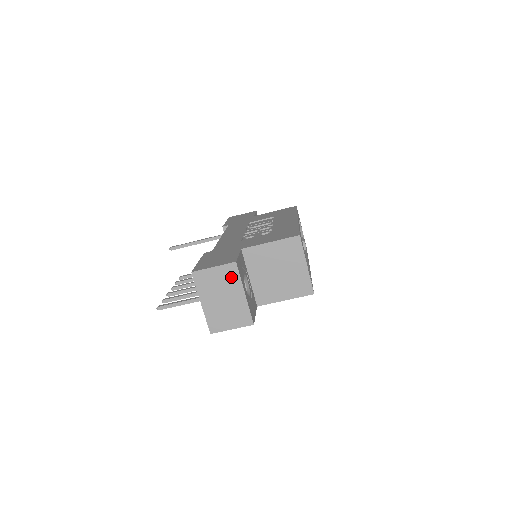
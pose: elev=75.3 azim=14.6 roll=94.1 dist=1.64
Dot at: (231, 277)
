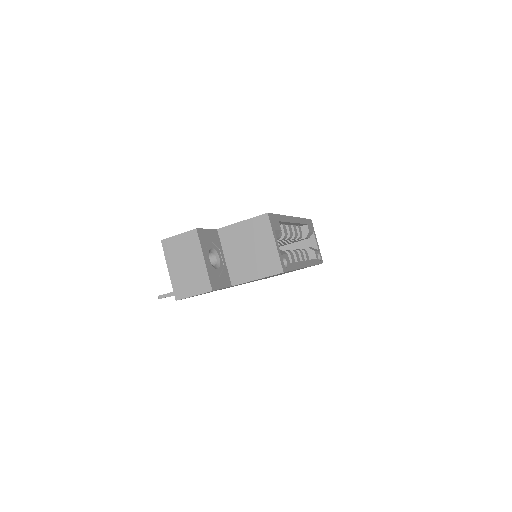
Dot at: (192, 243)
